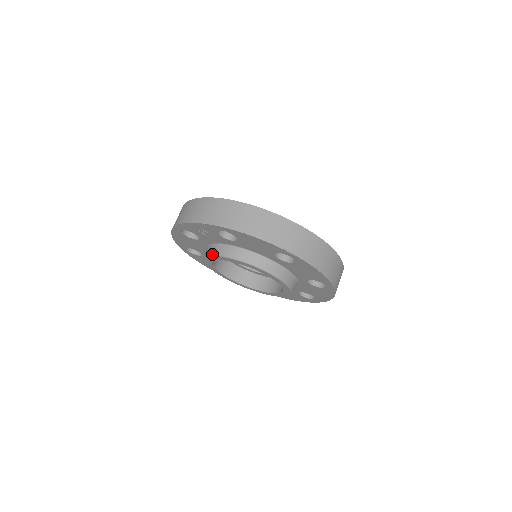
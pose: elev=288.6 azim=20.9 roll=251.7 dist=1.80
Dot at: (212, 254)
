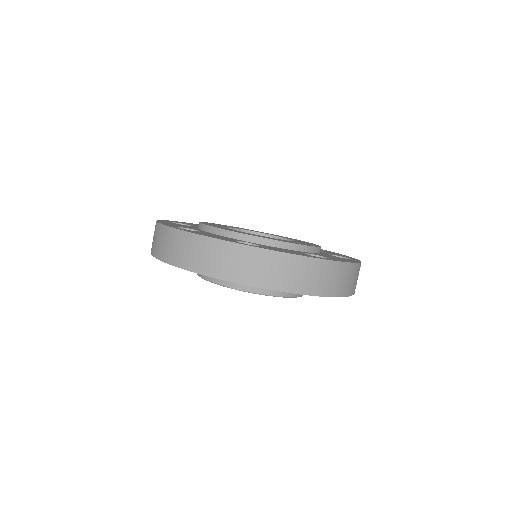
Dot at: (258, 293)
